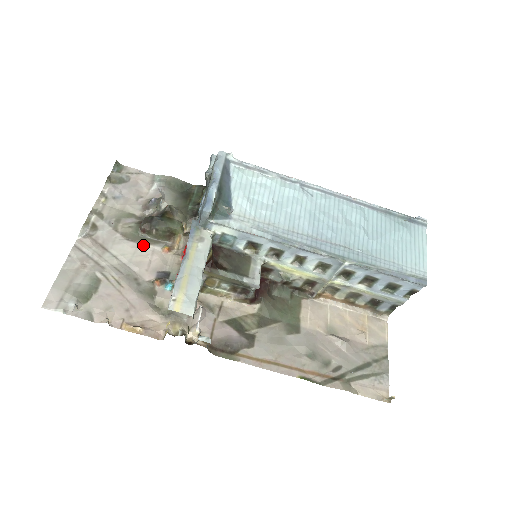
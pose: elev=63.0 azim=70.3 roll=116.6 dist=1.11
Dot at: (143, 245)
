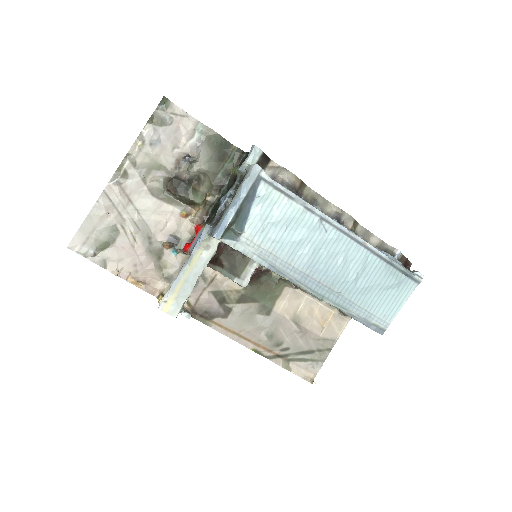
Dot at: (165, 204)
